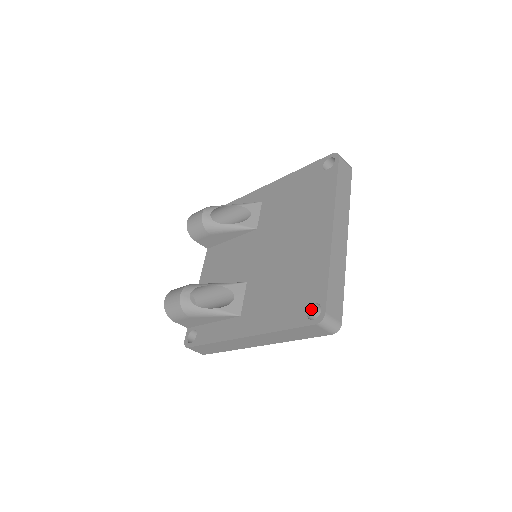
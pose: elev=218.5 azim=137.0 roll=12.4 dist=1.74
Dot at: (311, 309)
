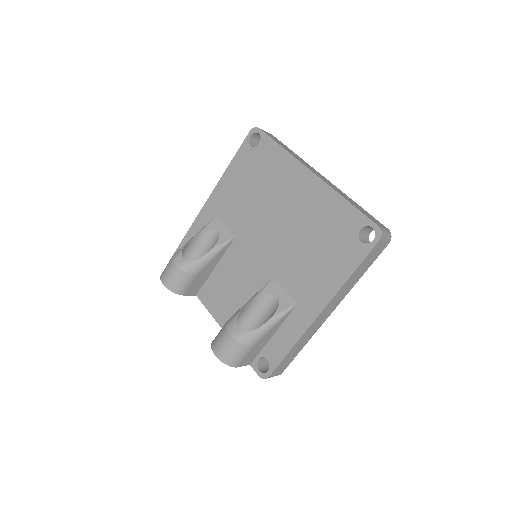
Dot at: (360, 238)
